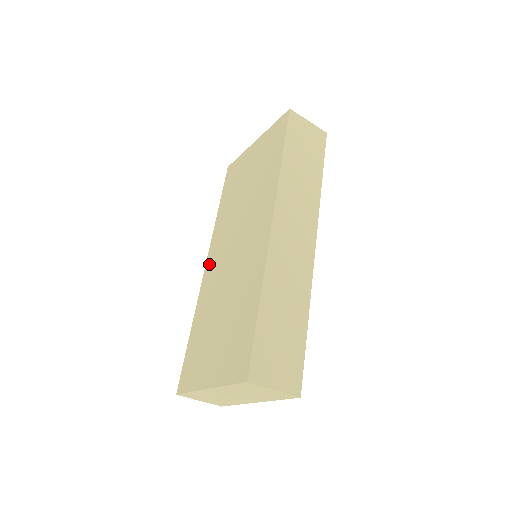
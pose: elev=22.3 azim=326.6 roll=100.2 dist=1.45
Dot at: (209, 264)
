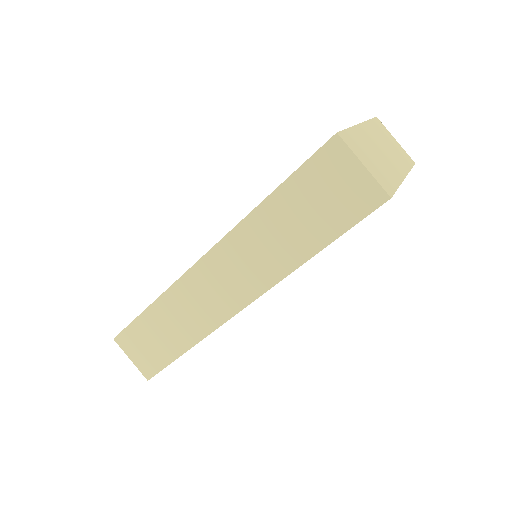
Dot at: occluded
